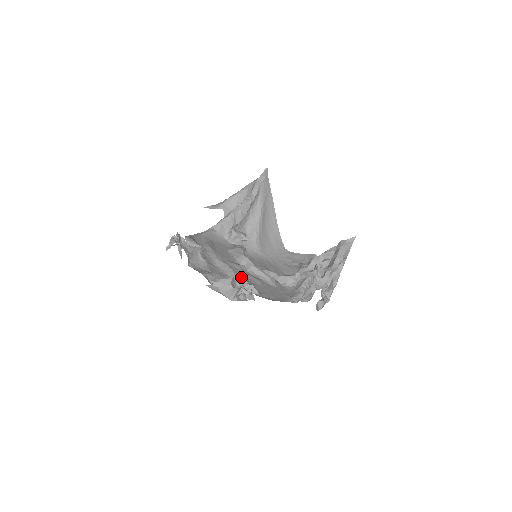
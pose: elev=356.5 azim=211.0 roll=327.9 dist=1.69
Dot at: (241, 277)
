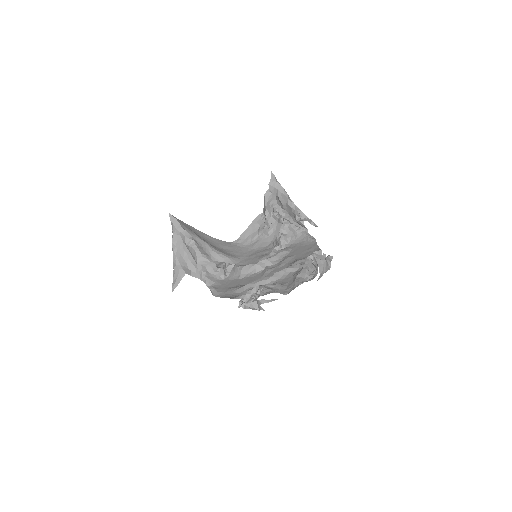
Dot at: (291, 265)
